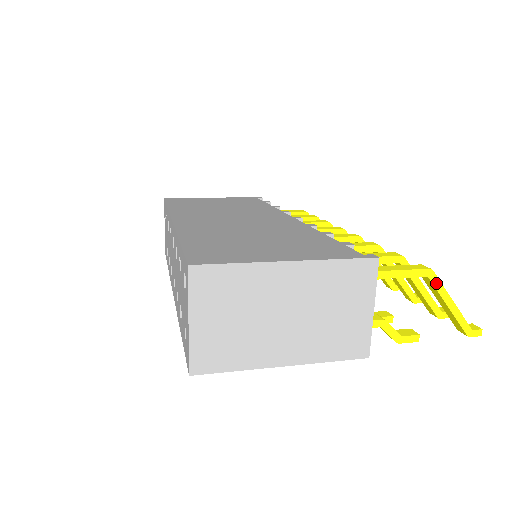
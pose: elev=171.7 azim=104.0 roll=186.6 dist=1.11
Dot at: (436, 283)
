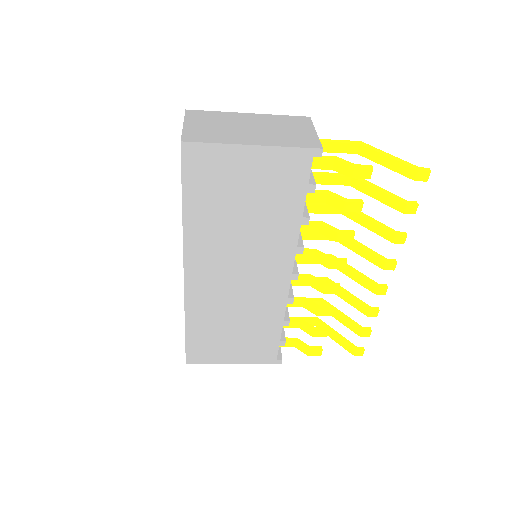
Dot at: (369, 146)
